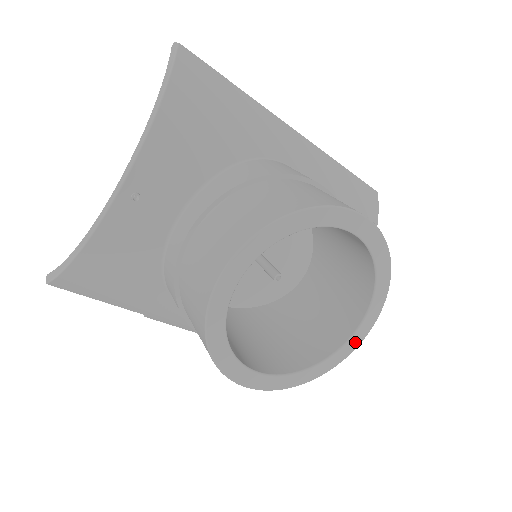
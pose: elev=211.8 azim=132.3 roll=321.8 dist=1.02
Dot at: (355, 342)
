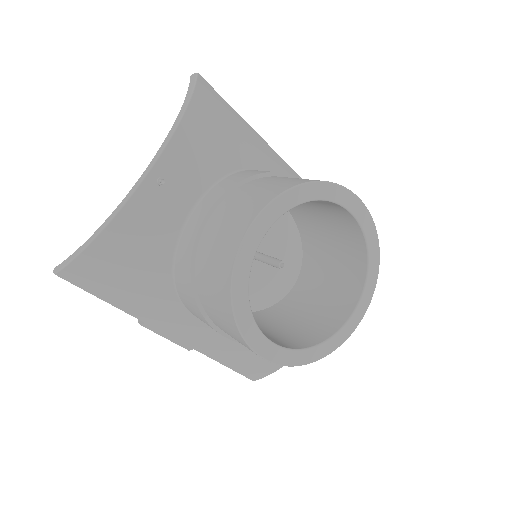
Dot at: (352, 325)
